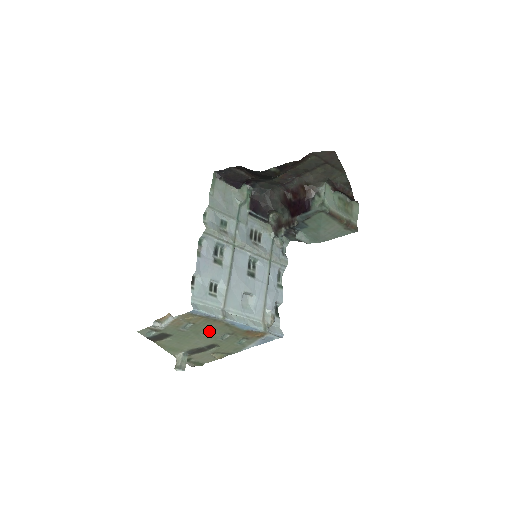
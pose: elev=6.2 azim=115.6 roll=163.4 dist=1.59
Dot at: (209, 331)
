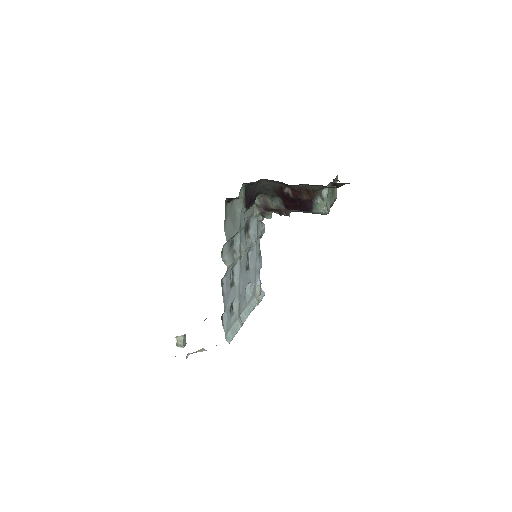
Dot at: occluded
